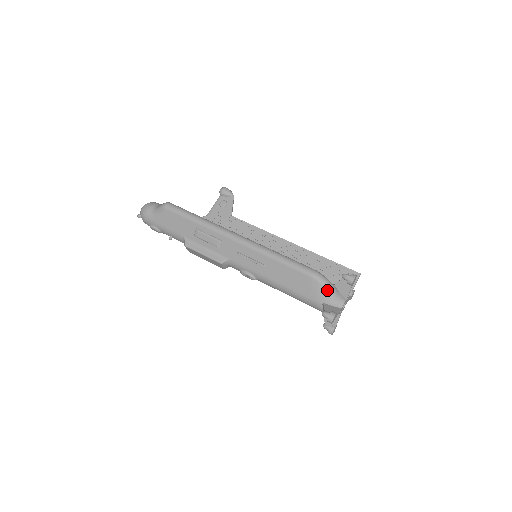
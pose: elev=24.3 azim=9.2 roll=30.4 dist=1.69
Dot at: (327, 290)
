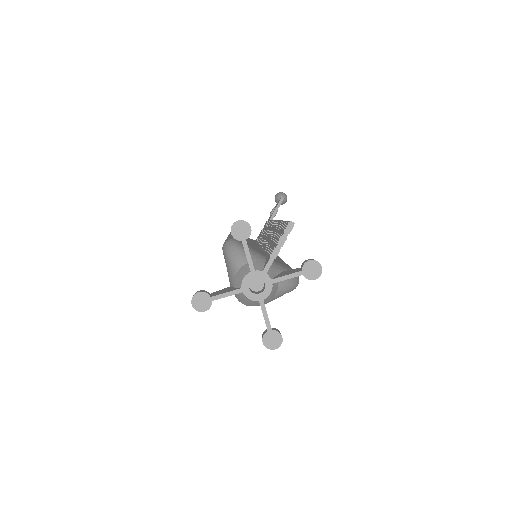
Dot at: (229, 262)
